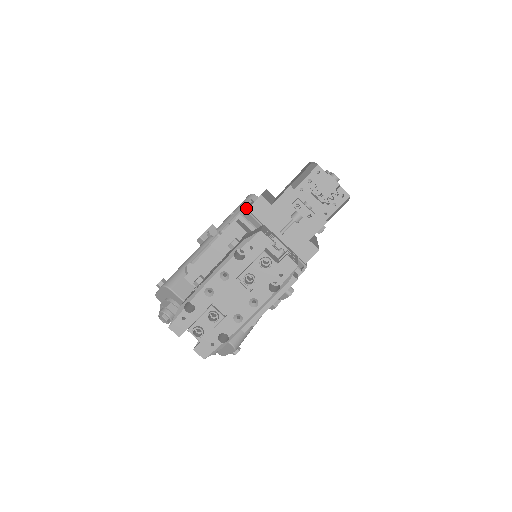
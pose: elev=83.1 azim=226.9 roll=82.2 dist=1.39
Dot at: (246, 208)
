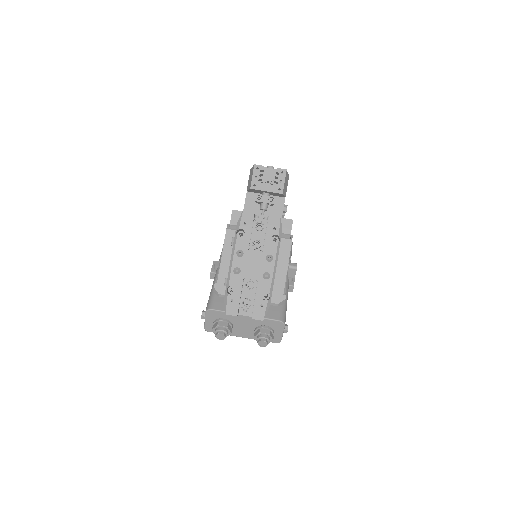
Dot at: occluded
